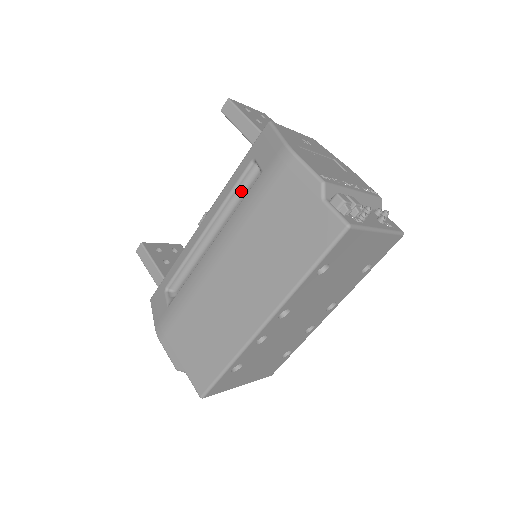
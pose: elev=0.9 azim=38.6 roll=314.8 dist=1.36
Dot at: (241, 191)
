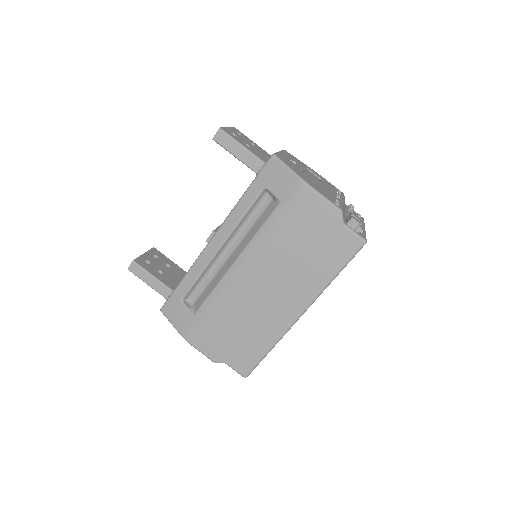
Dot at: (252, 213)
